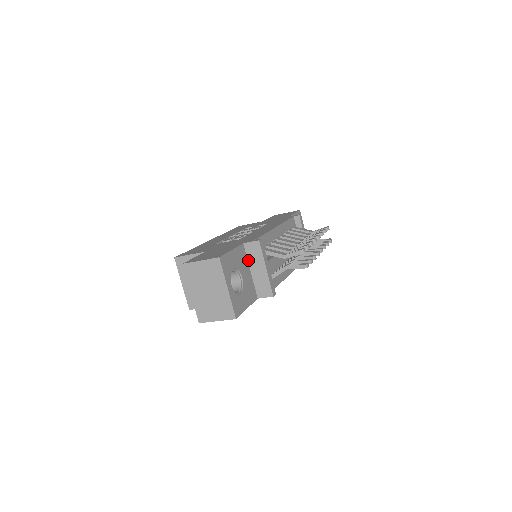
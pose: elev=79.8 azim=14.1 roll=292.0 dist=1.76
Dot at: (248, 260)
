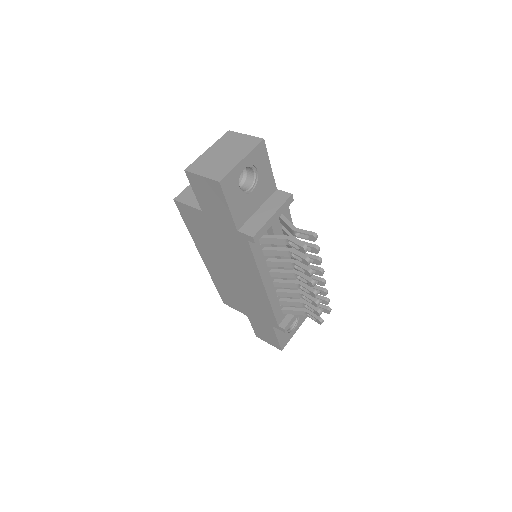
Dot at: (266, 201)
